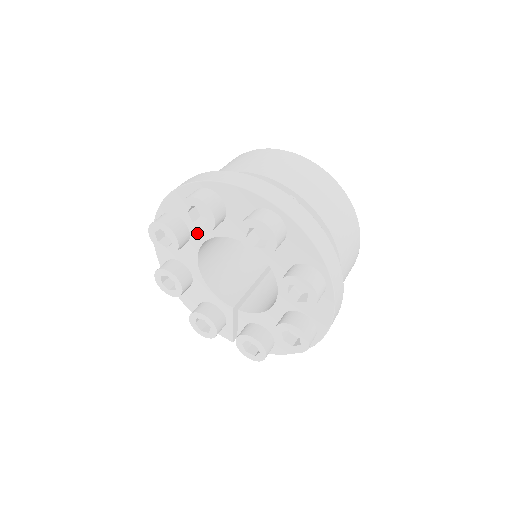
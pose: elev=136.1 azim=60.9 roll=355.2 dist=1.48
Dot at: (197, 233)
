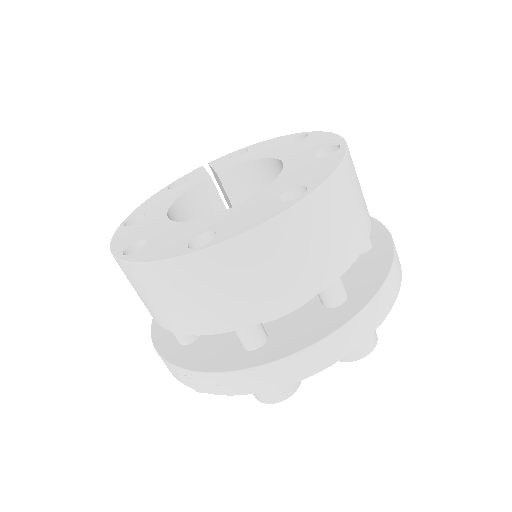
Dot at: occluded
